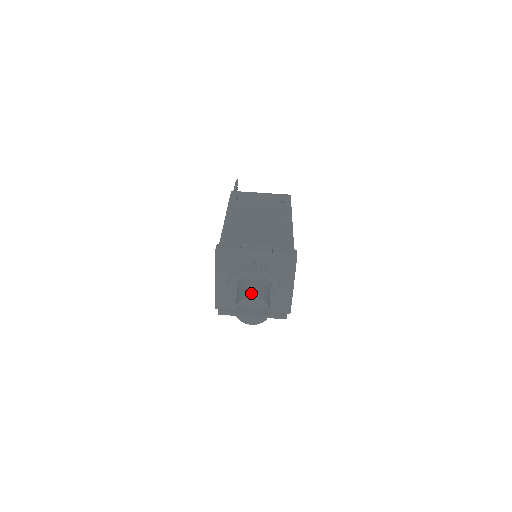
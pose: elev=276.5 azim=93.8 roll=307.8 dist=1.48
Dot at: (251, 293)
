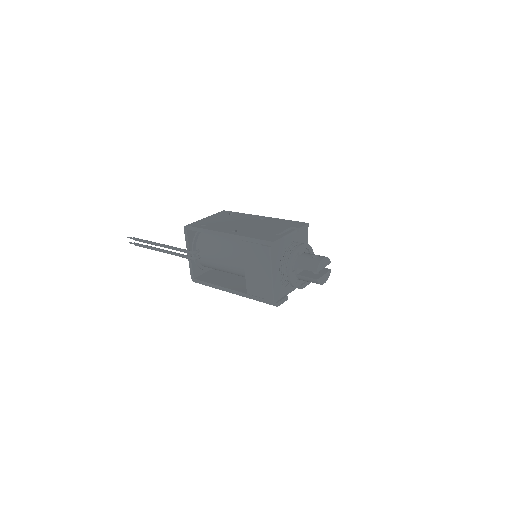
Dot at: (318, 257)
